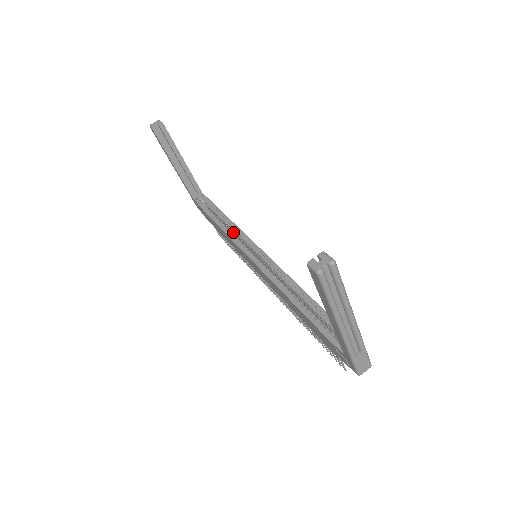
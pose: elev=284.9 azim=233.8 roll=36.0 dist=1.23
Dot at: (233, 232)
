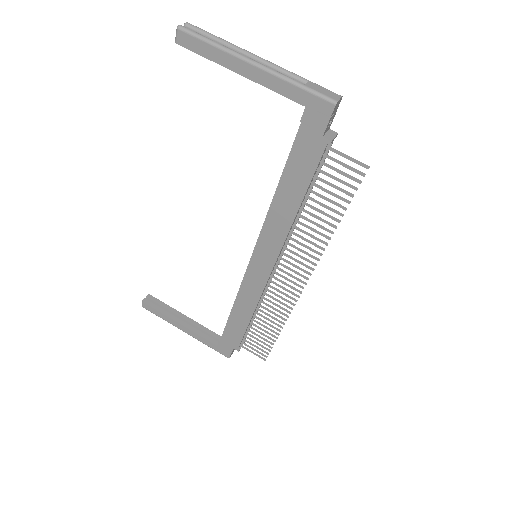
Dot at: occluded
